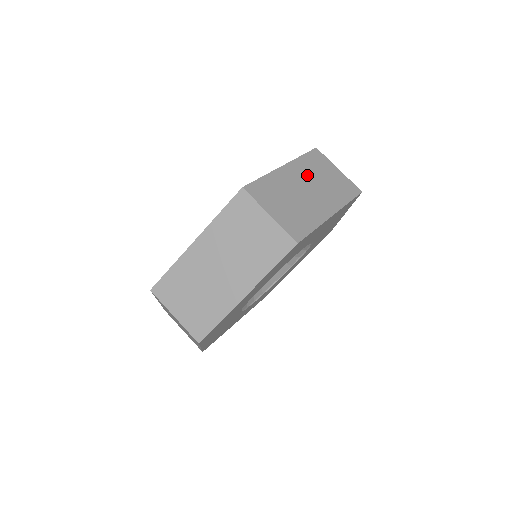
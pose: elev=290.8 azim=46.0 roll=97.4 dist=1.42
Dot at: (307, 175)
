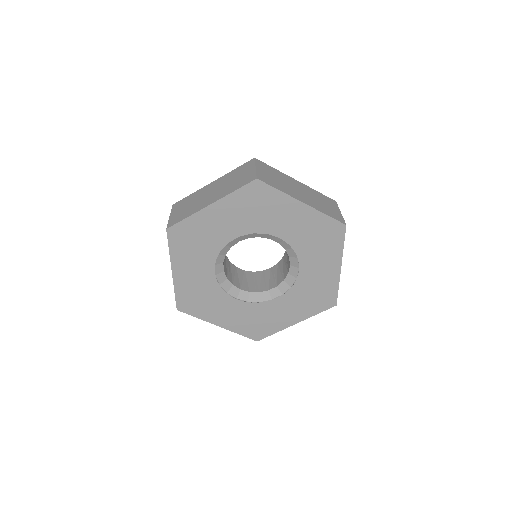
Dot at: (309, 192)
